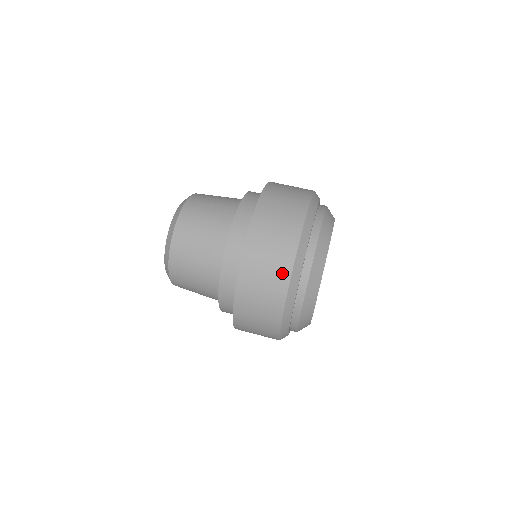
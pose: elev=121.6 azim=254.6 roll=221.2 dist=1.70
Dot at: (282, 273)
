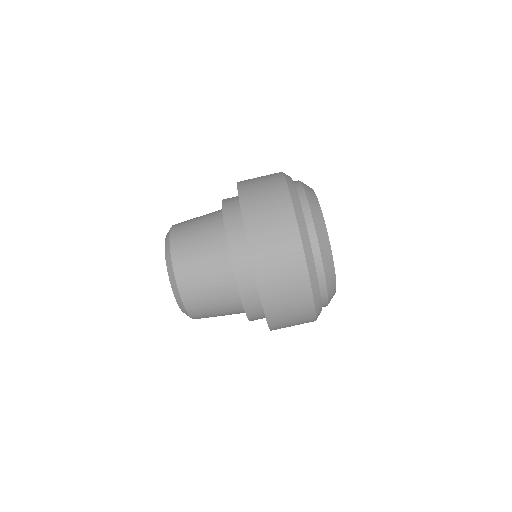
Dot at: (294, 250)
